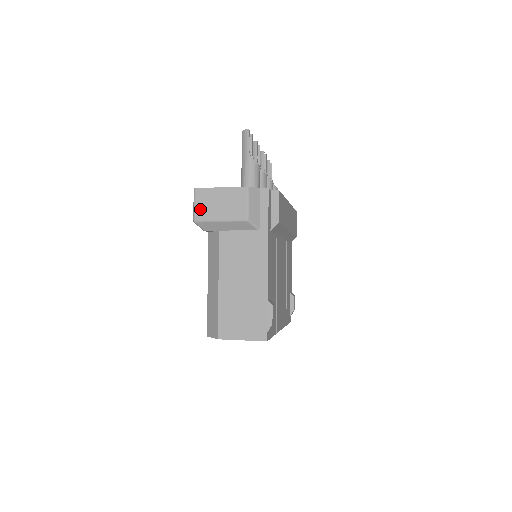
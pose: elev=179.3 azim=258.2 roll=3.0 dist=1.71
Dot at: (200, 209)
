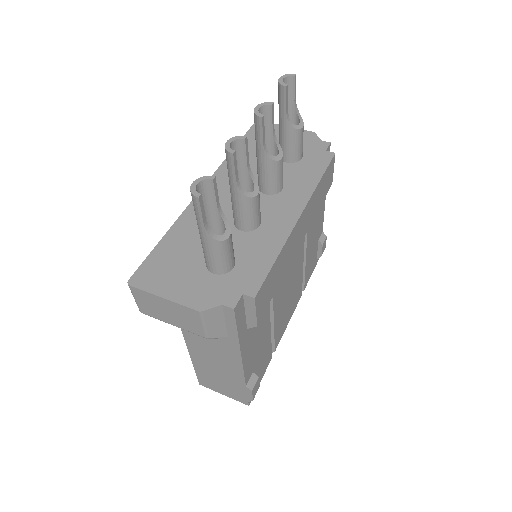
Dot at: (143, 306)
